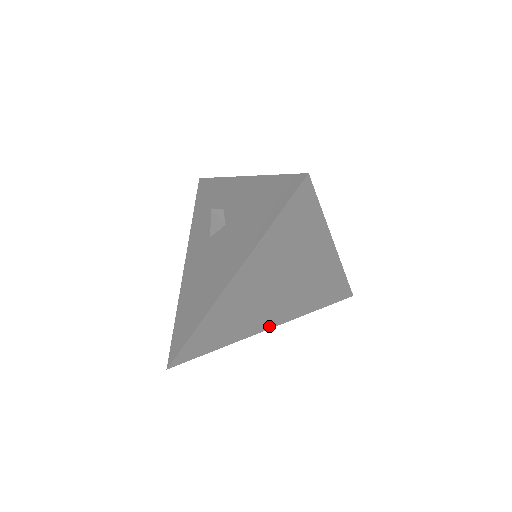
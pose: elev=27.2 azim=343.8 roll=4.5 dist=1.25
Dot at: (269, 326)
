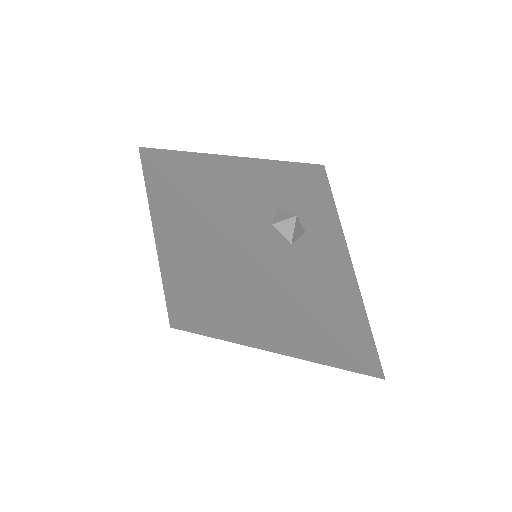
Dot at: (255, 344)
